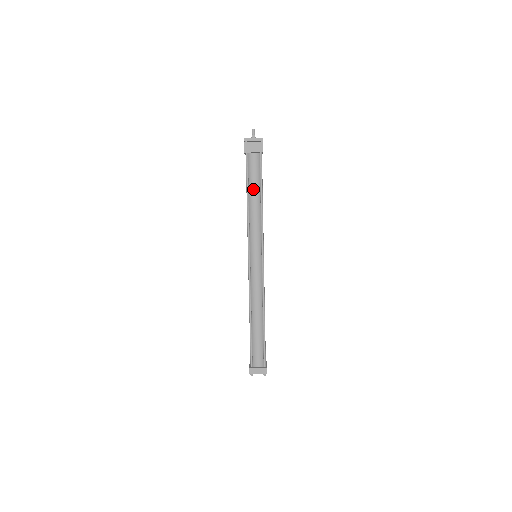
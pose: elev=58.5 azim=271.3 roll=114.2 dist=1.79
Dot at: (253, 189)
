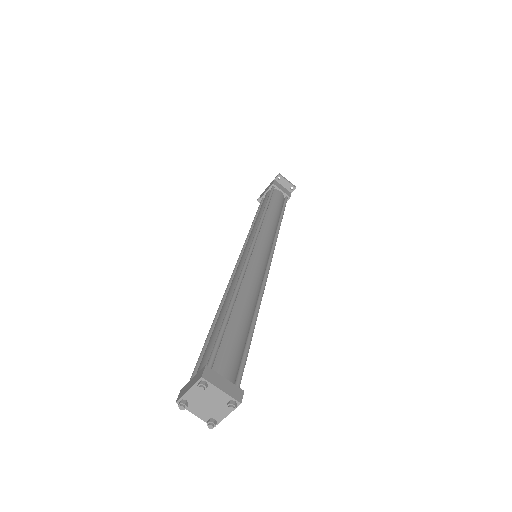
Dot at: (274, 206)
